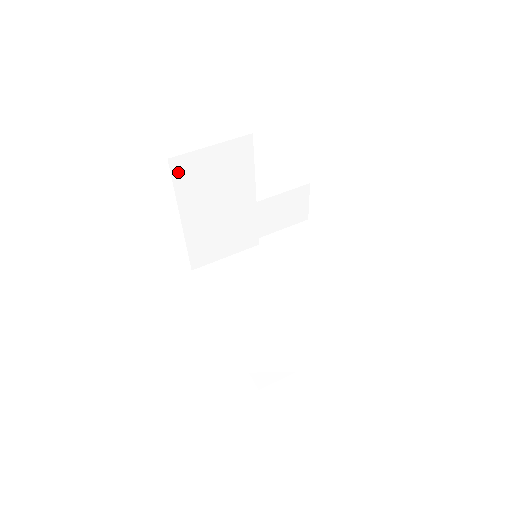
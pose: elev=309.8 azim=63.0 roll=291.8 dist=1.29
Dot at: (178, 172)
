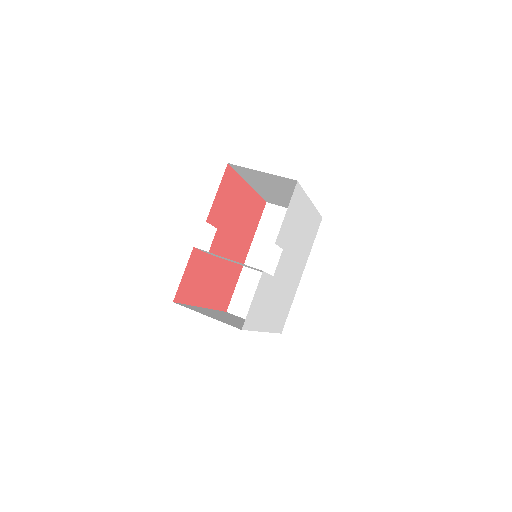
Dot at: (239, 170)
